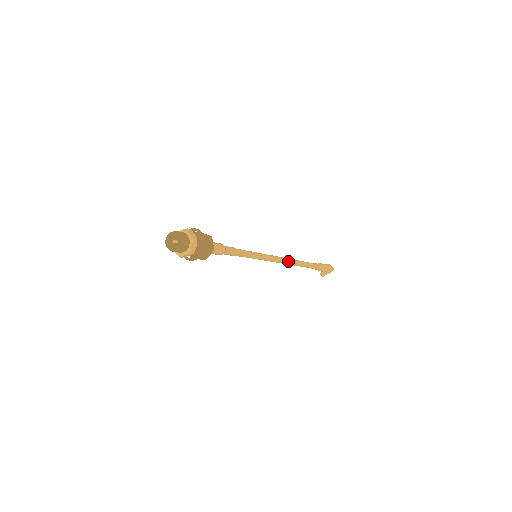
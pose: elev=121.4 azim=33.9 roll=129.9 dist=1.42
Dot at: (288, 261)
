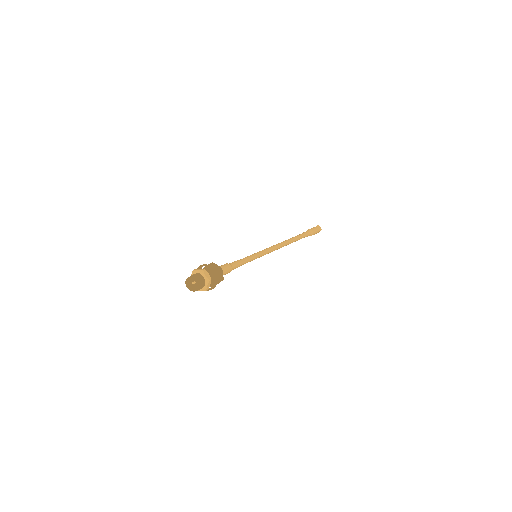
Dot at: (282, 246)
